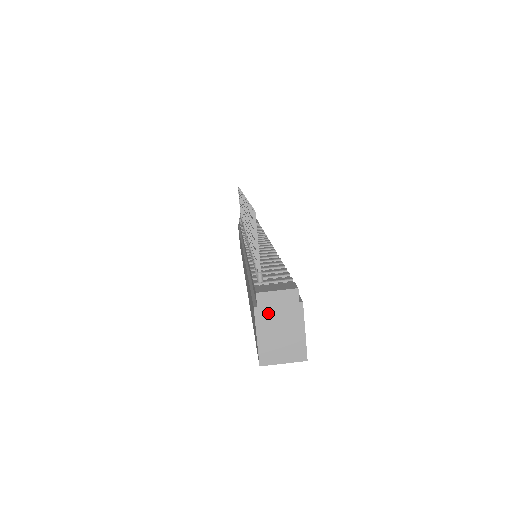
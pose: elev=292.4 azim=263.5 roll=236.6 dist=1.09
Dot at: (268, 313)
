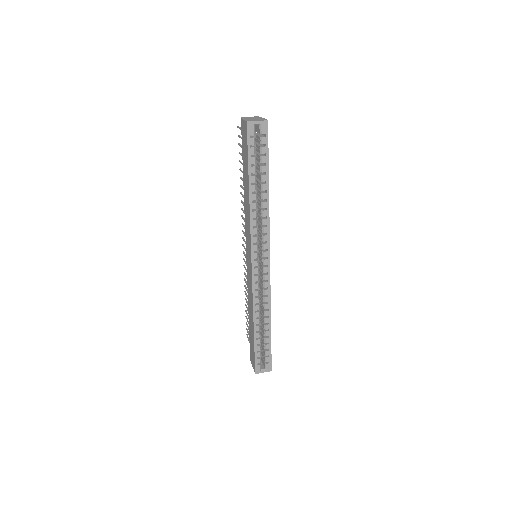
Dot at: (247, 118)
